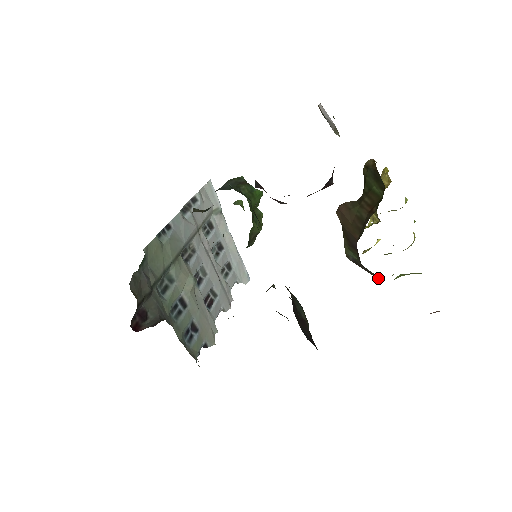
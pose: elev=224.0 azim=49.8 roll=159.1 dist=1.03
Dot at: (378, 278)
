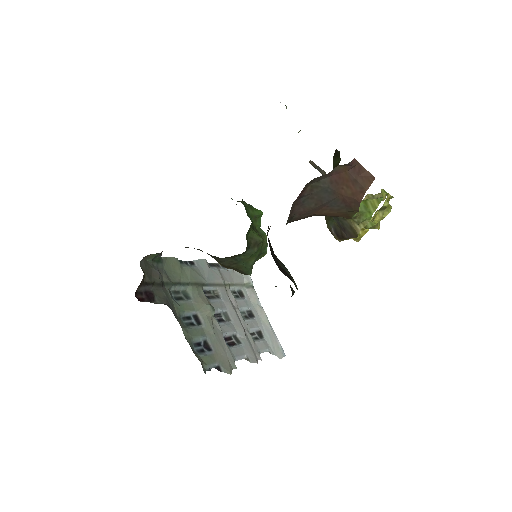
Dot at: (354, 230)
